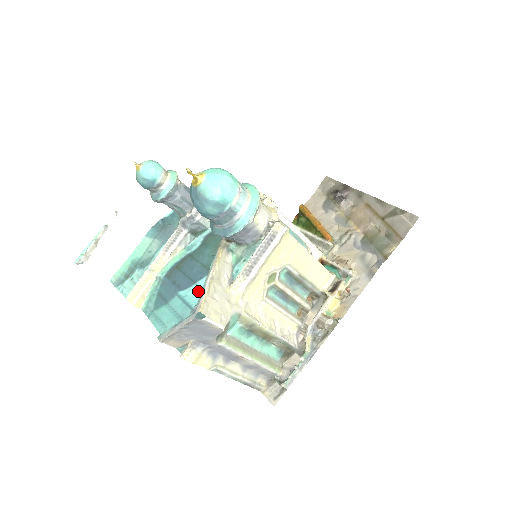
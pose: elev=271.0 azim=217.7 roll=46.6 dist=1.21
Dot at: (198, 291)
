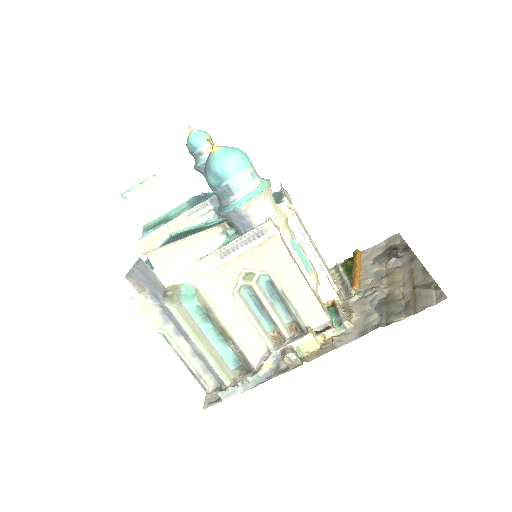
Dot at: occluded
